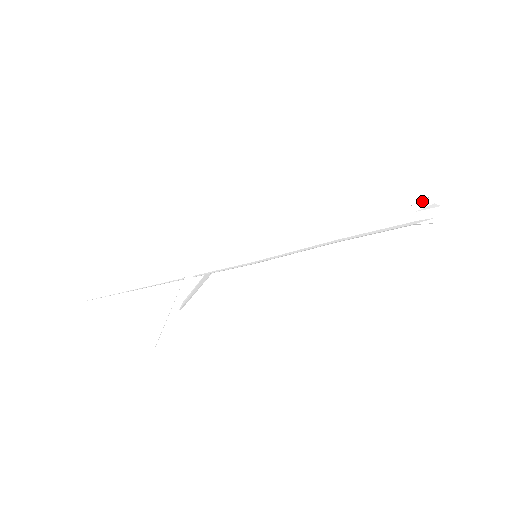
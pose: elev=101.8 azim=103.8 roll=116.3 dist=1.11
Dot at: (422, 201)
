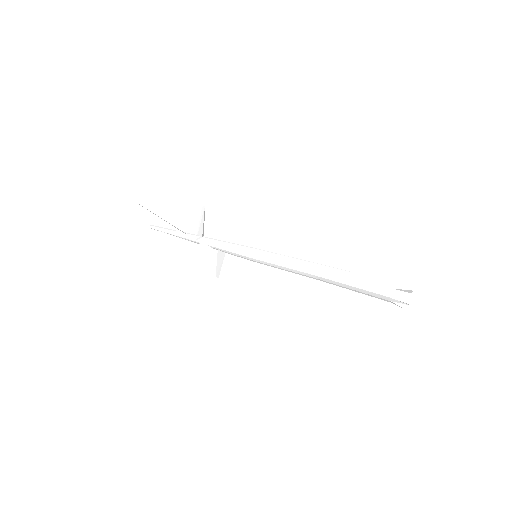
Dot at: (405, 283)
